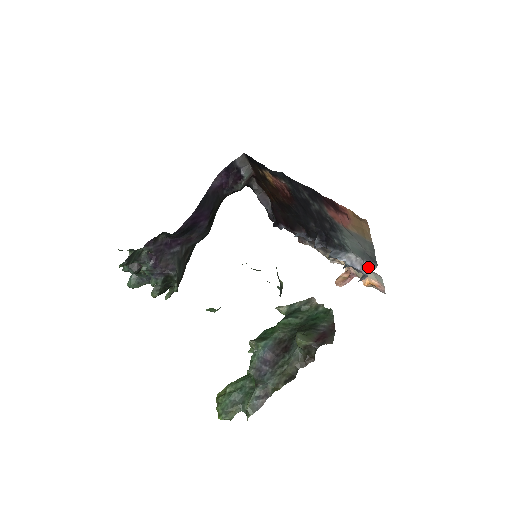
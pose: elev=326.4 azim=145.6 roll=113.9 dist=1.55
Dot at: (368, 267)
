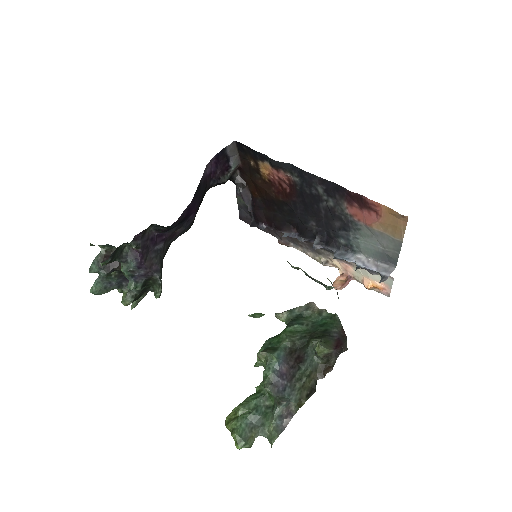
Dot at: (385, 268)
